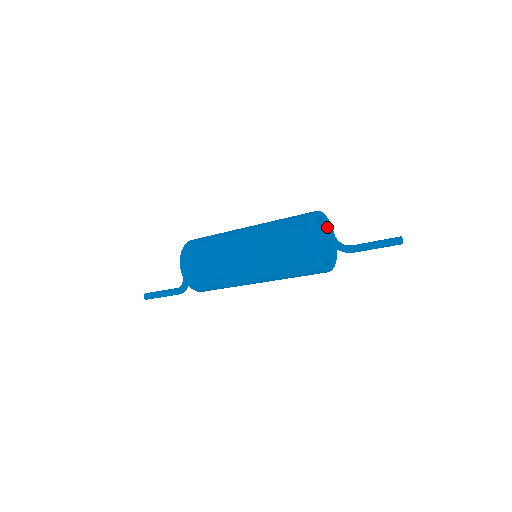
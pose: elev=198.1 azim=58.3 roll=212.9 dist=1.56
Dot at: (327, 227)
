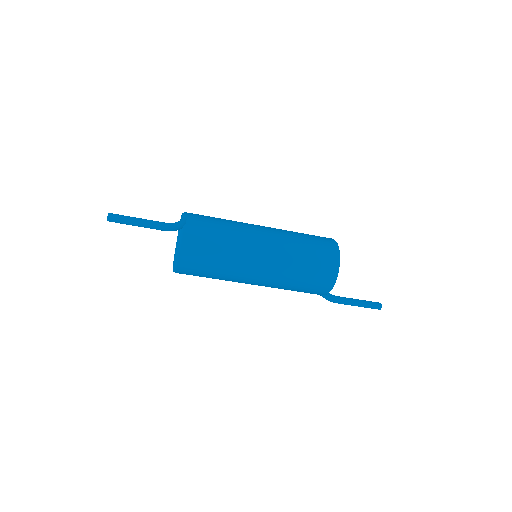
Dot at: occluded
